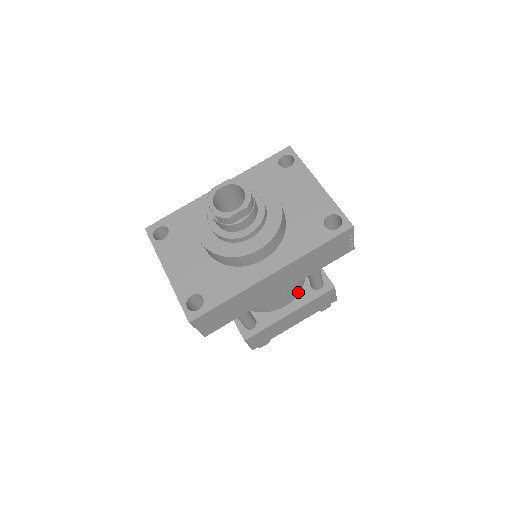
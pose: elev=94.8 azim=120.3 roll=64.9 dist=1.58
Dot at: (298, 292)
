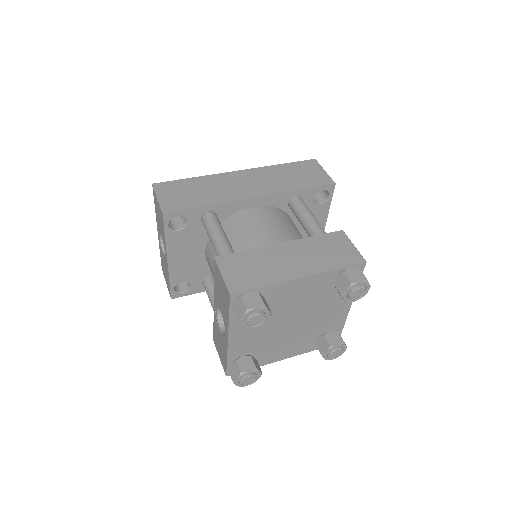
Dot at: occluded
